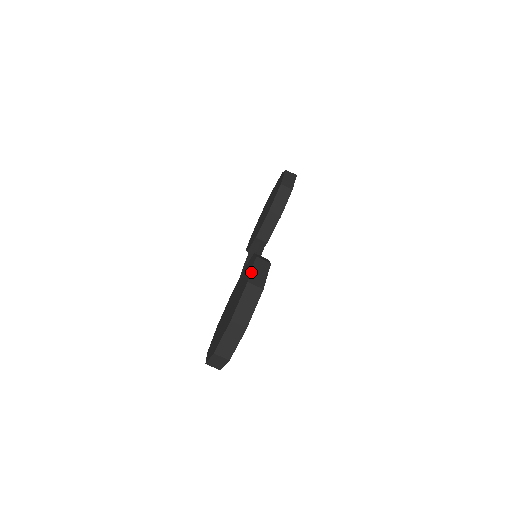
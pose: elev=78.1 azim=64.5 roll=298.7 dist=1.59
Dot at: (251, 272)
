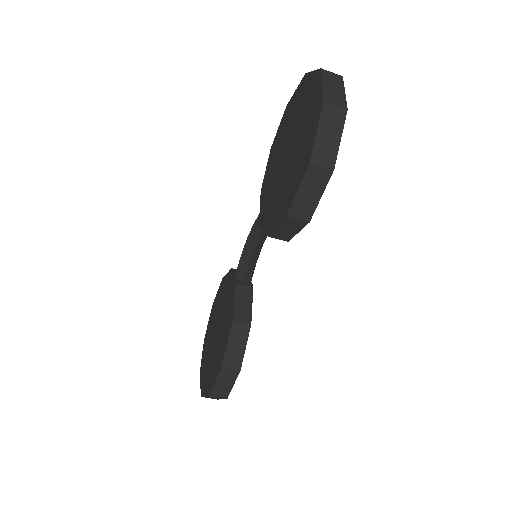
Dot at: (214, 386)
